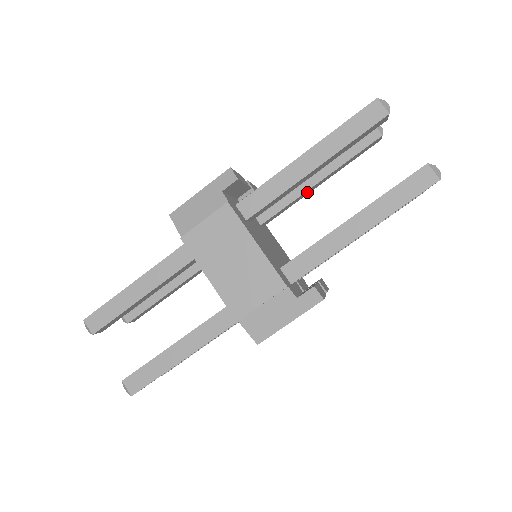
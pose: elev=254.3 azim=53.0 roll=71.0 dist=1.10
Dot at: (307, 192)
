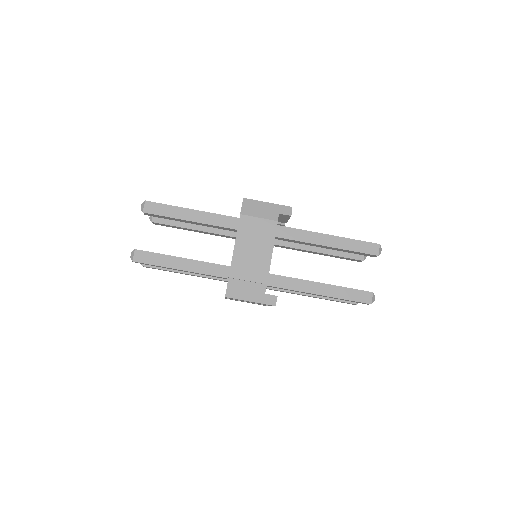
Dot at: (306, 251)
